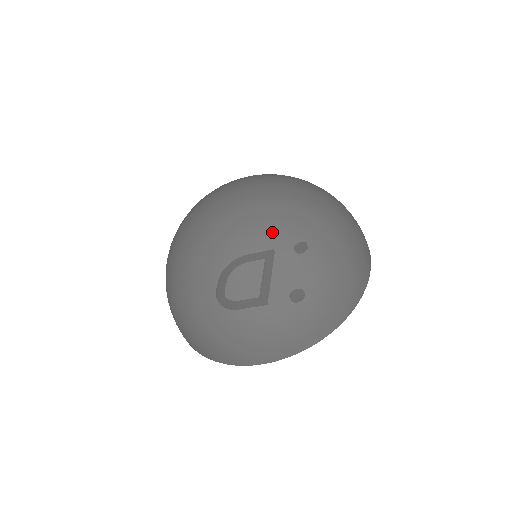
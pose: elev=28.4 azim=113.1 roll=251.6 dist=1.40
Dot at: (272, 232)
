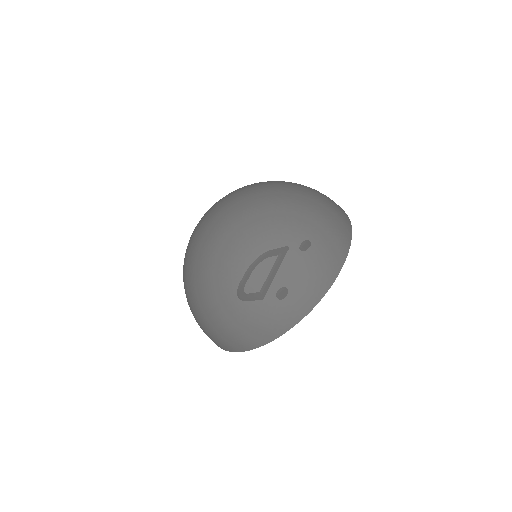
Dot at: (227, 244)
